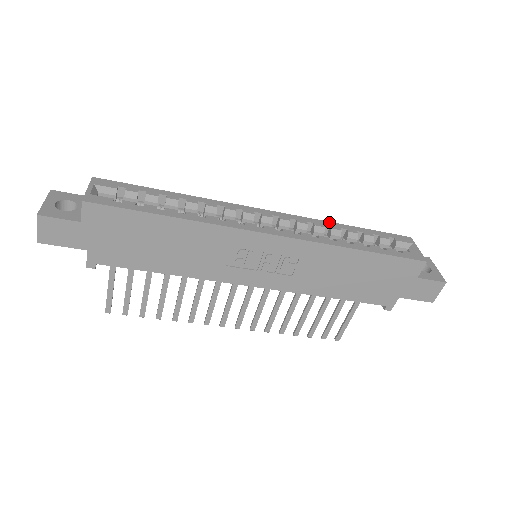
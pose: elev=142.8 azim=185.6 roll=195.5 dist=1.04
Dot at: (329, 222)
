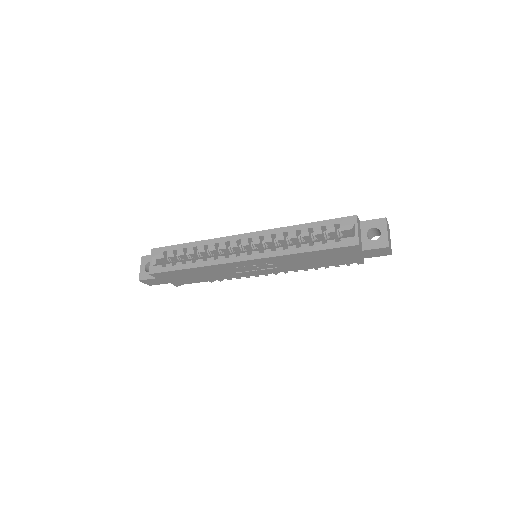
Dot at: (288, 227)
